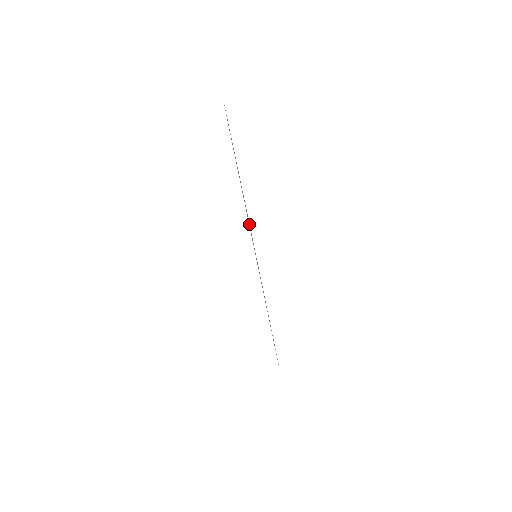
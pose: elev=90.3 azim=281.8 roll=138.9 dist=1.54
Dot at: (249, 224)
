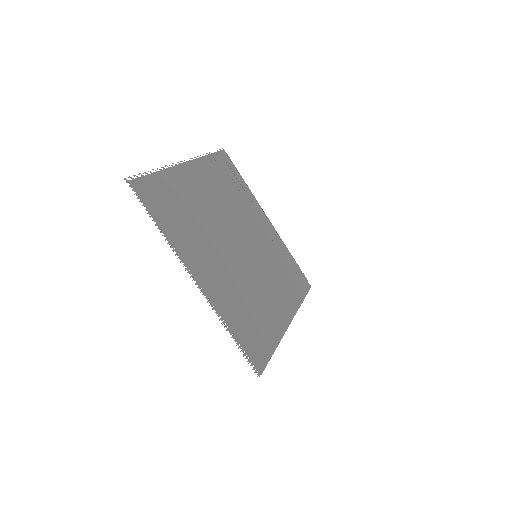
Dot at: (266, 363)
